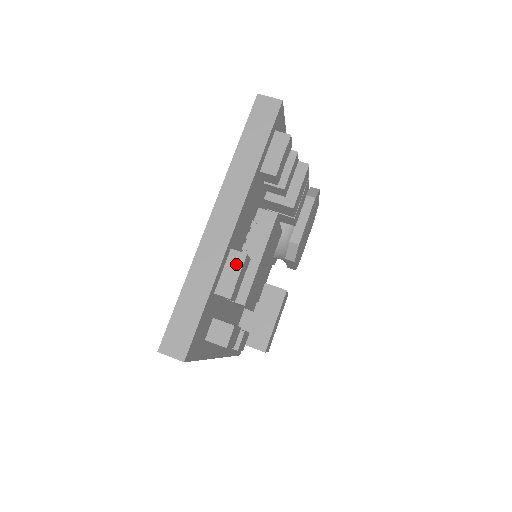
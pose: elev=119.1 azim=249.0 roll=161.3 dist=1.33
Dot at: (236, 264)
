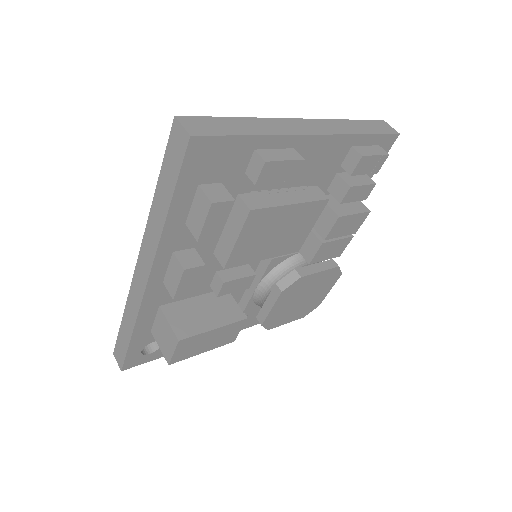
Dot at: (290, 155)
